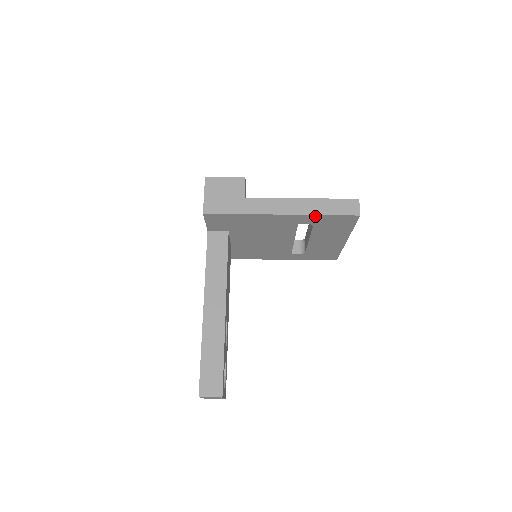
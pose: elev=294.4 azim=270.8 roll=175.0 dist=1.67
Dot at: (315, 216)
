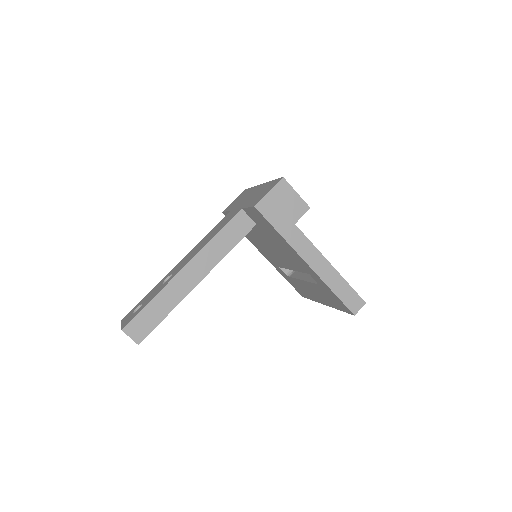
Dot at: (327, 286)
